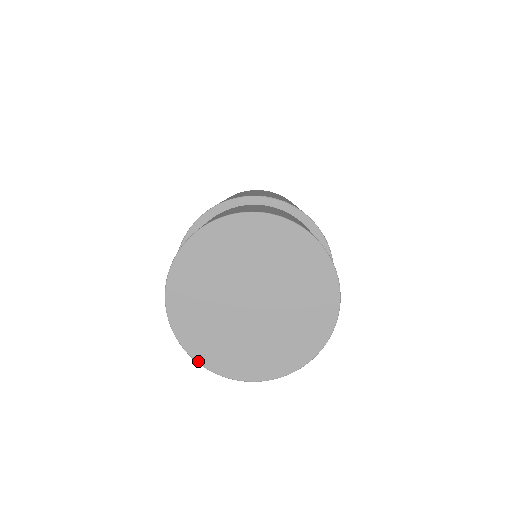
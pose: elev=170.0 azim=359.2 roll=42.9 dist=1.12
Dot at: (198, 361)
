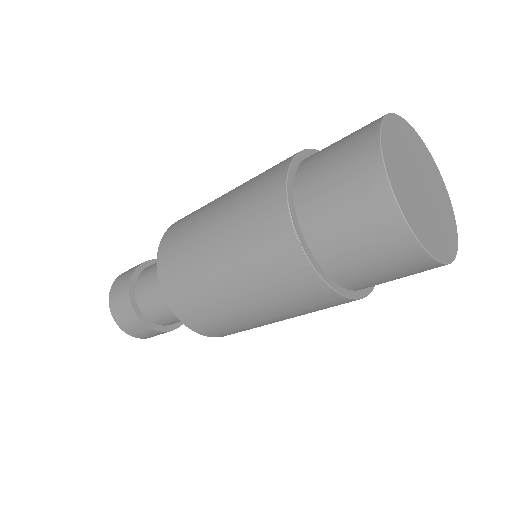
Dot at: (385, 163)
